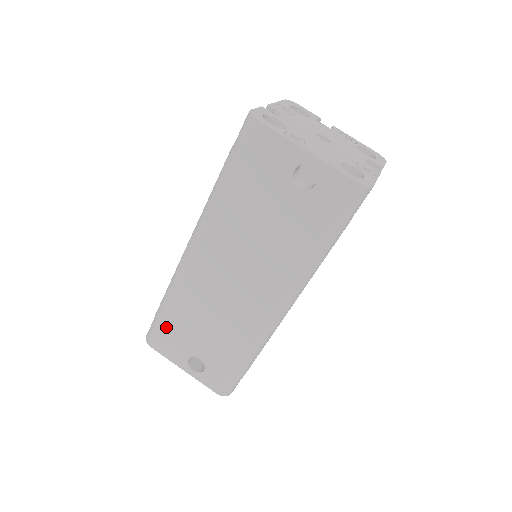
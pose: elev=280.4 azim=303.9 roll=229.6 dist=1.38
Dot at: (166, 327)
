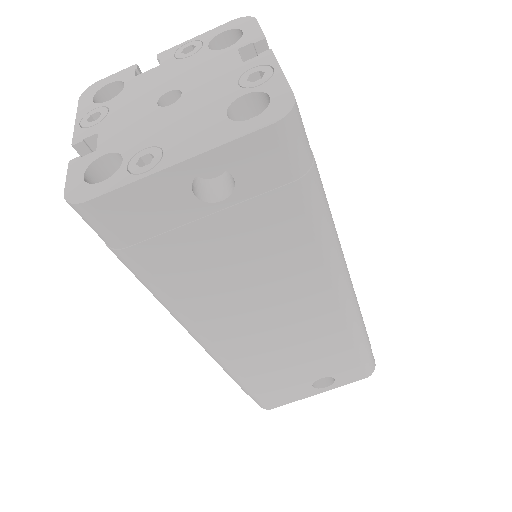
Dot at: (265, 392)
